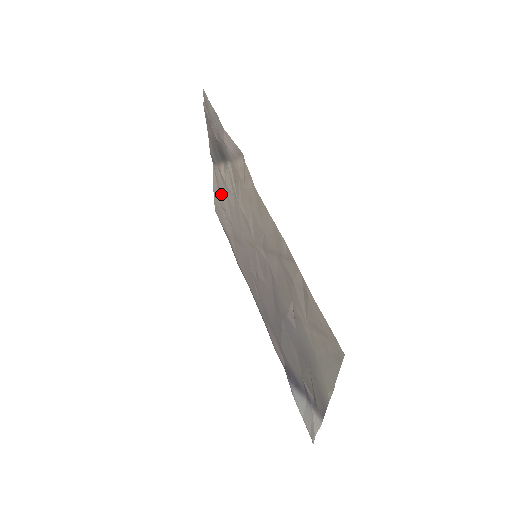
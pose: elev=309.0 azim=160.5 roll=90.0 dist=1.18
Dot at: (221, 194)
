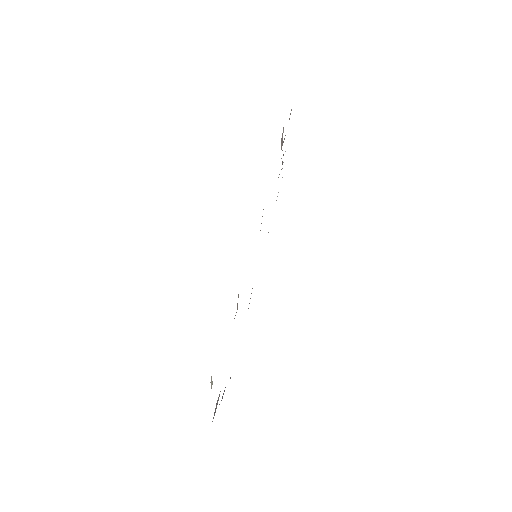
Dot at: occluded
